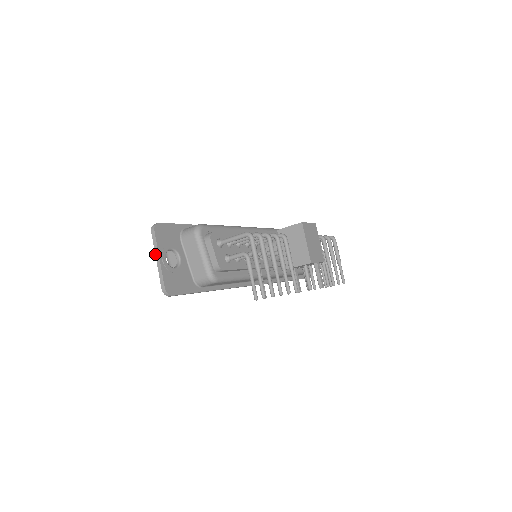
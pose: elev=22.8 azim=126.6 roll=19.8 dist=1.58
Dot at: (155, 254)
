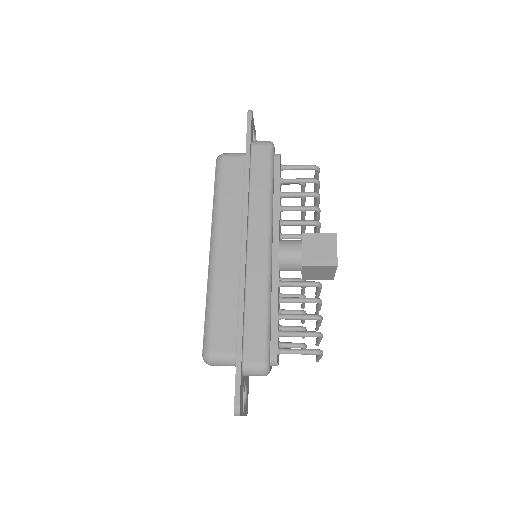
Dot at: occluded
